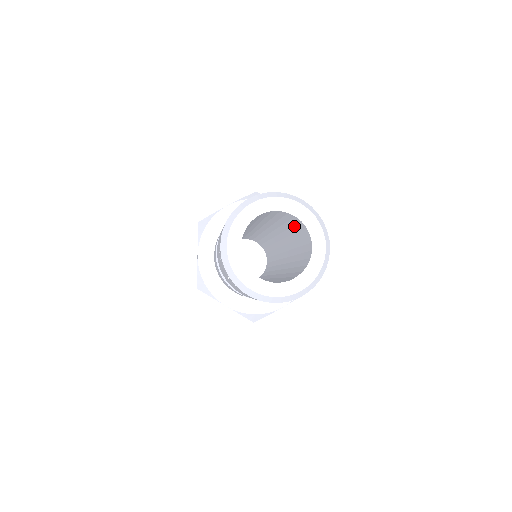
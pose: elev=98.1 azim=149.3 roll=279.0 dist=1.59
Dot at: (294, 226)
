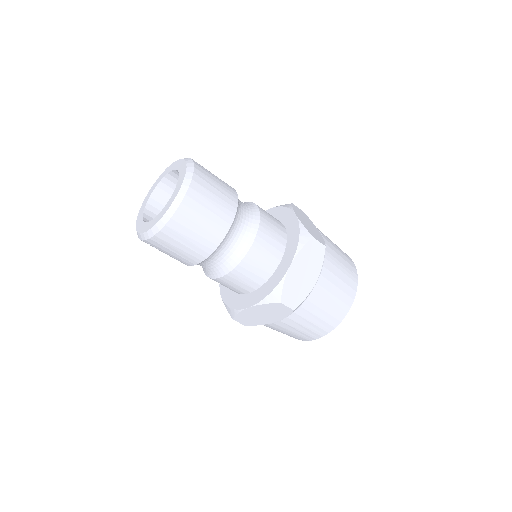
Dot at: occluded
